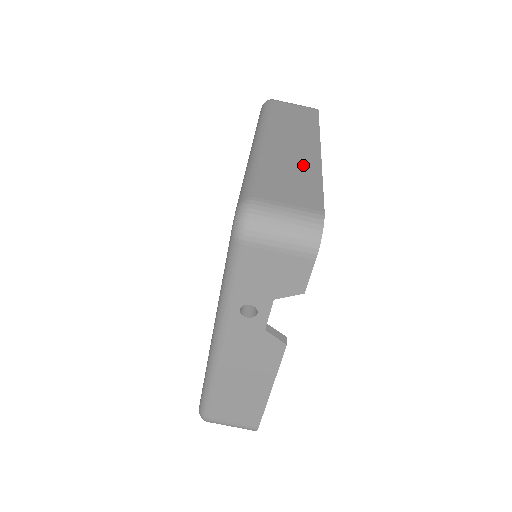
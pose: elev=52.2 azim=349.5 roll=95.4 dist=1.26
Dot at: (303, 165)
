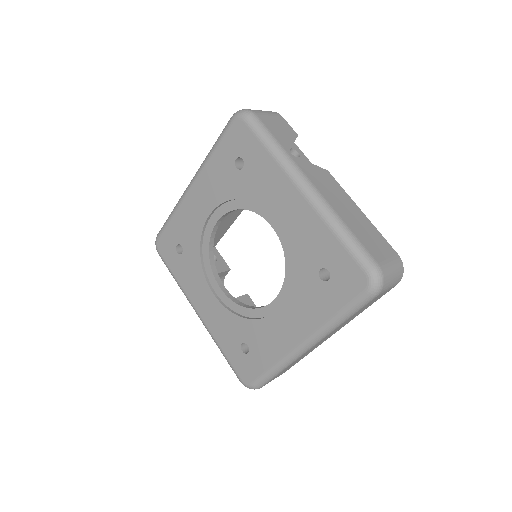
Dot at: occluded
